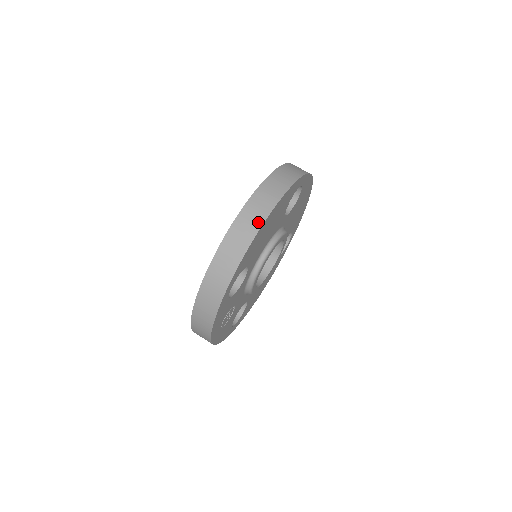
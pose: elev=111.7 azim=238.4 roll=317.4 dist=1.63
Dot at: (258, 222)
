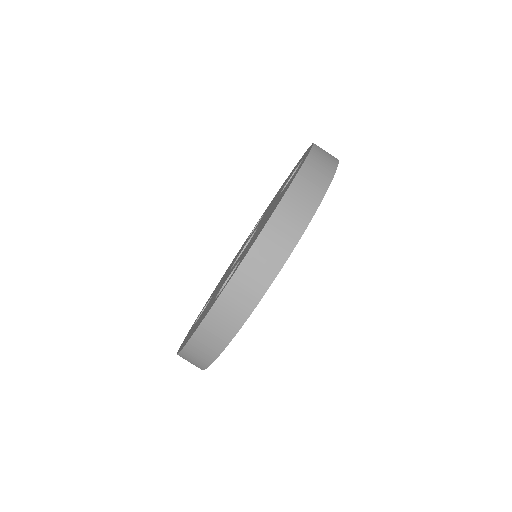
Dot at: (301, 223)
